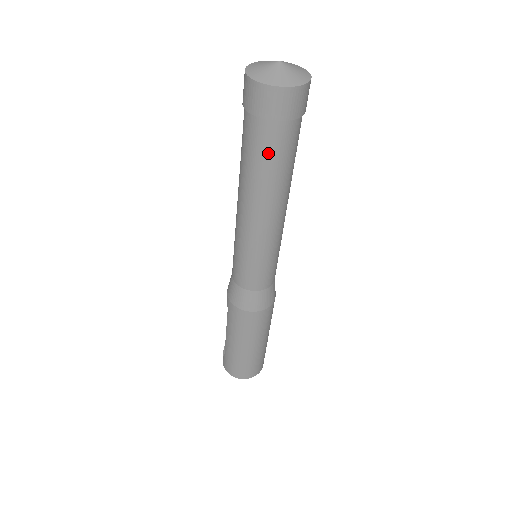
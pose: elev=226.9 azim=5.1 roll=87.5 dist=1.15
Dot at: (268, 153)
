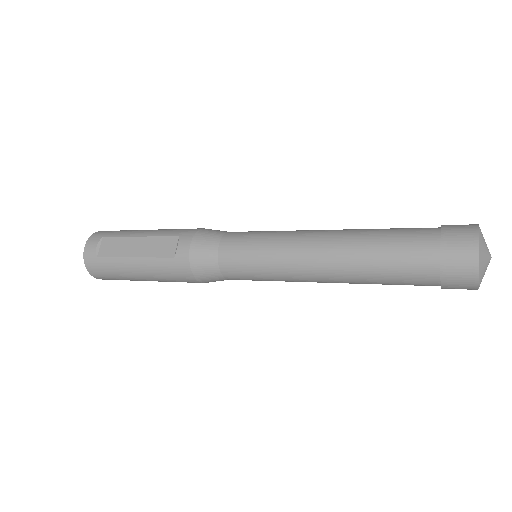
Dot at: (402, 283)
